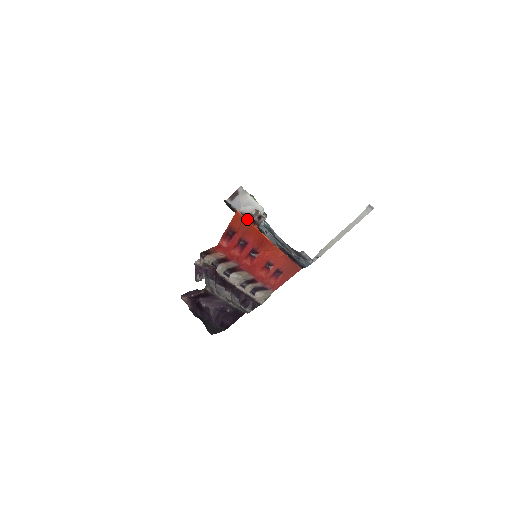
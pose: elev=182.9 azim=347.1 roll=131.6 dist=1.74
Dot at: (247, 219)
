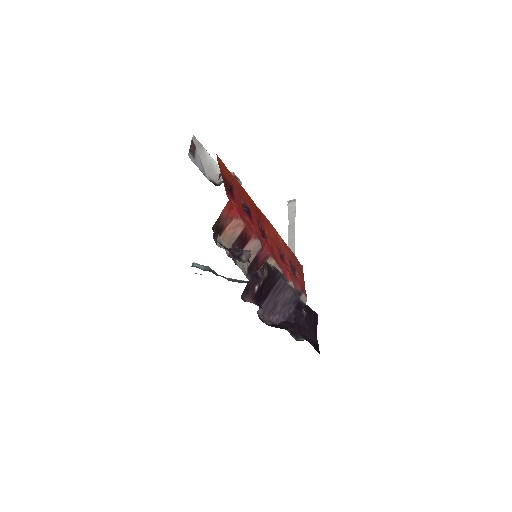
Dot at: occluded
